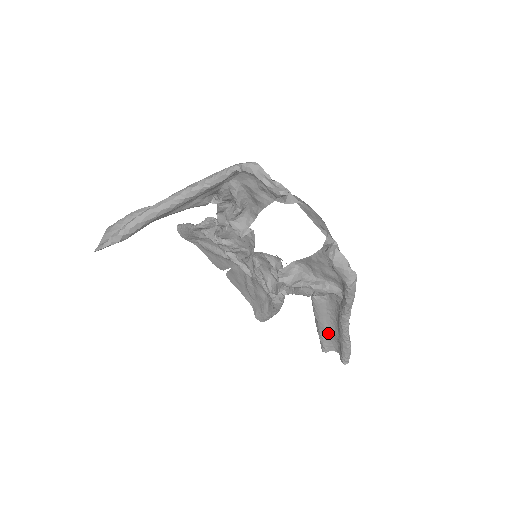
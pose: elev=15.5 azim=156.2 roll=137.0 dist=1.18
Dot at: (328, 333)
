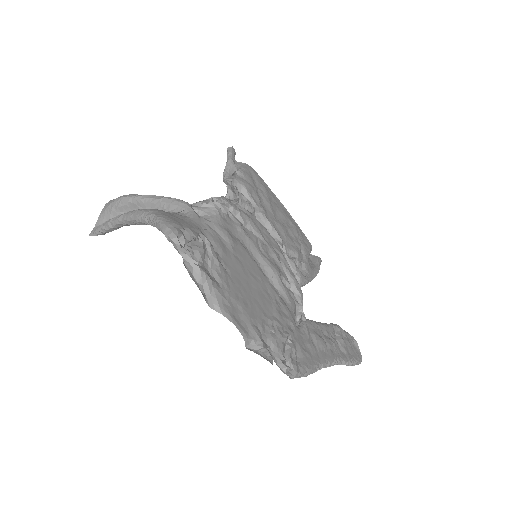
Dot at: (336, 339)
